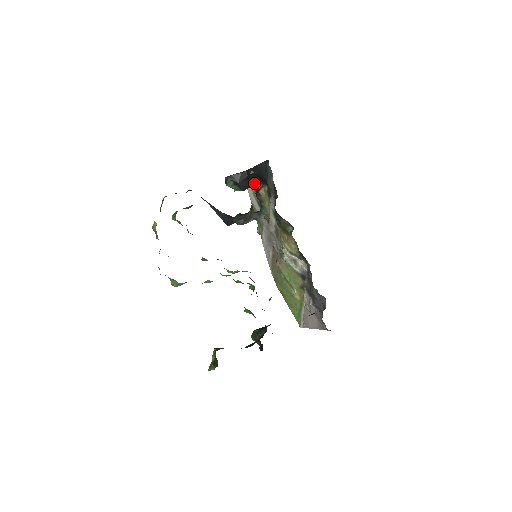
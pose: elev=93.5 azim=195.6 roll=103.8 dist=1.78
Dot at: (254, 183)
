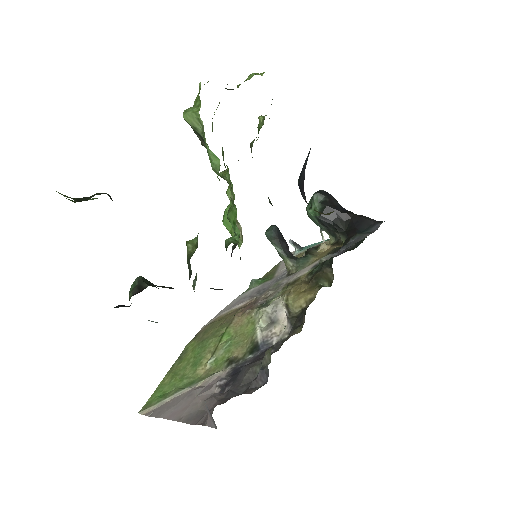
Dot at: (336, 226)
